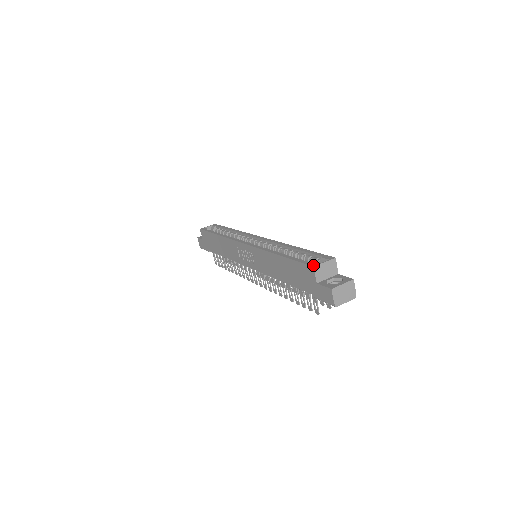
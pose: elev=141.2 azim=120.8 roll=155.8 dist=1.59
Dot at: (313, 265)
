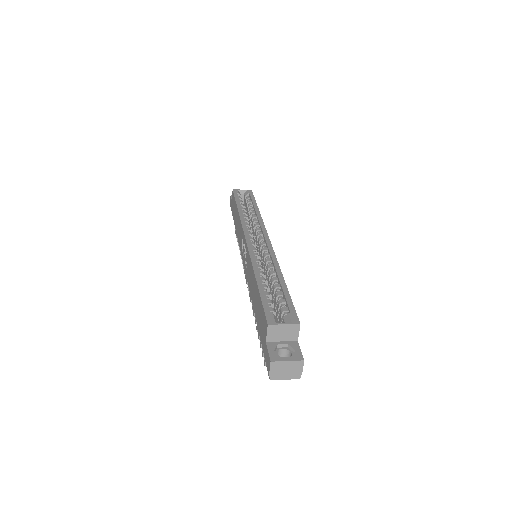
Dot at: (269, 322)
